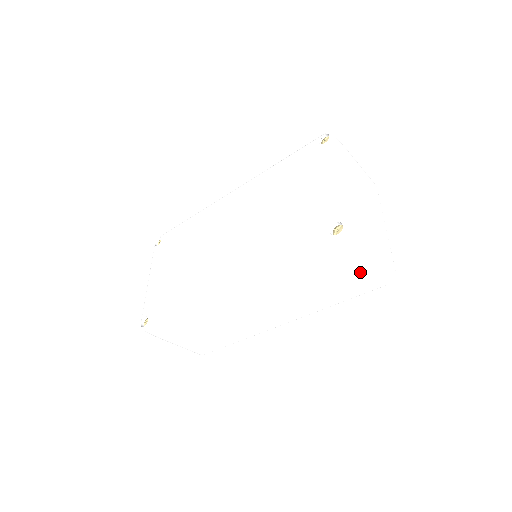
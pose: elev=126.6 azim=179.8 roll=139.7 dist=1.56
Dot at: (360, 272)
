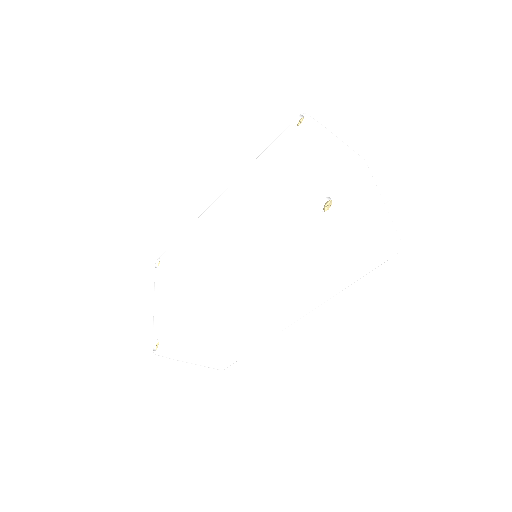
Dot at: (362, 247)
